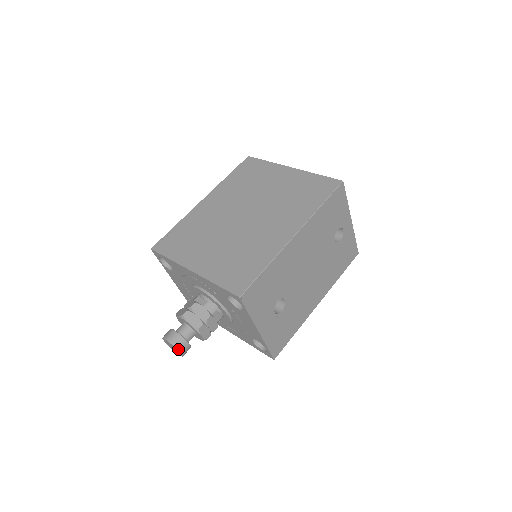
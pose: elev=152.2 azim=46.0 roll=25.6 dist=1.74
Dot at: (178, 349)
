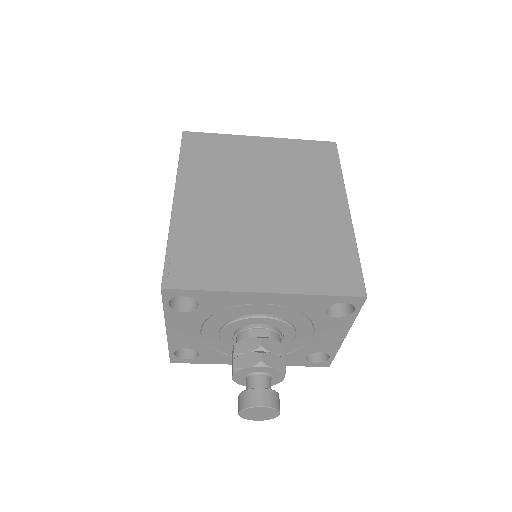
Dot at: (279, 410)
